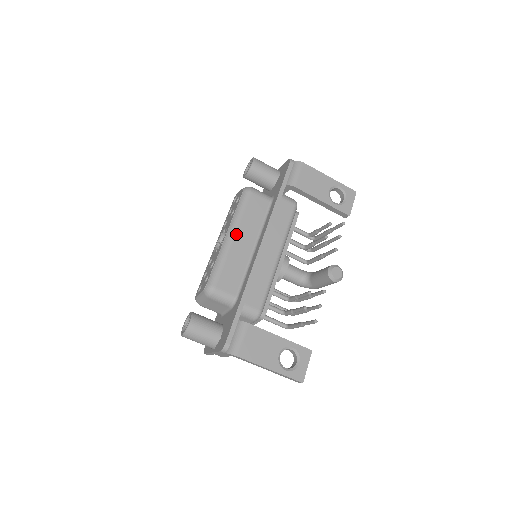
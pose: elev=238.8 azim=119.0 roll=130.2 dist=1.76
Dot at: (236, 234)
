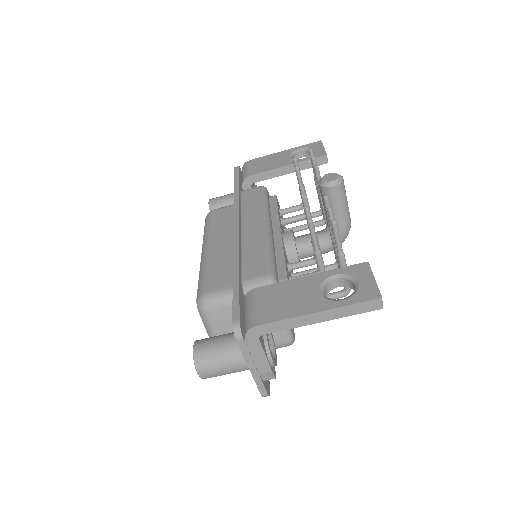
Dot at: (210, 244)
